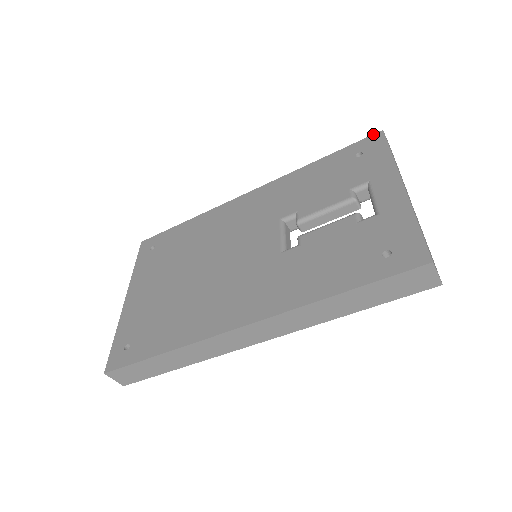
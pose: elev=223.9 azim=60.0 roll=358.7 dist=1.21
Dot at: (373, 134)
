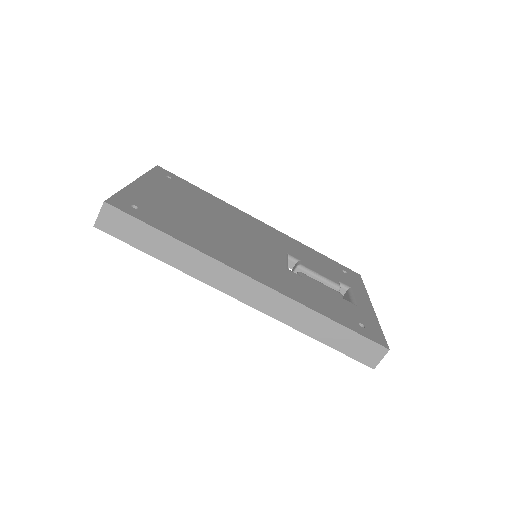
Dot at: occluded
